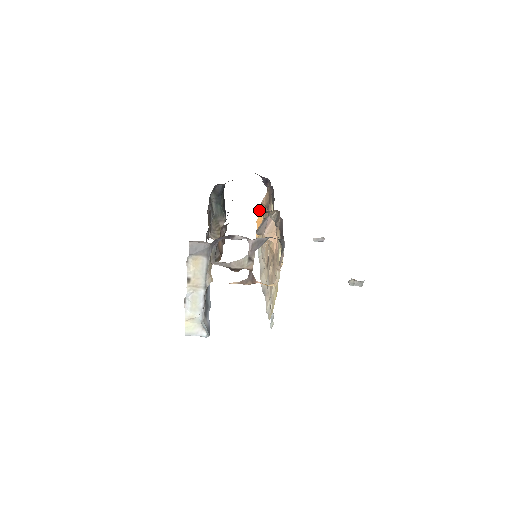
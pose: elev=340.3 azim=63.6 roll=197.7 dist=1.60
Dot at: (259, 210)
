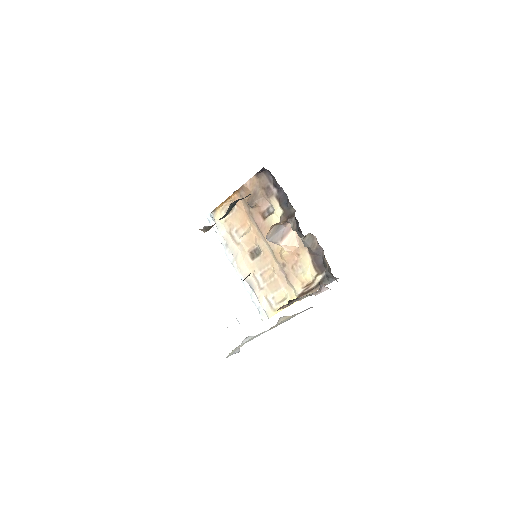
Dot at: (236, 190)
